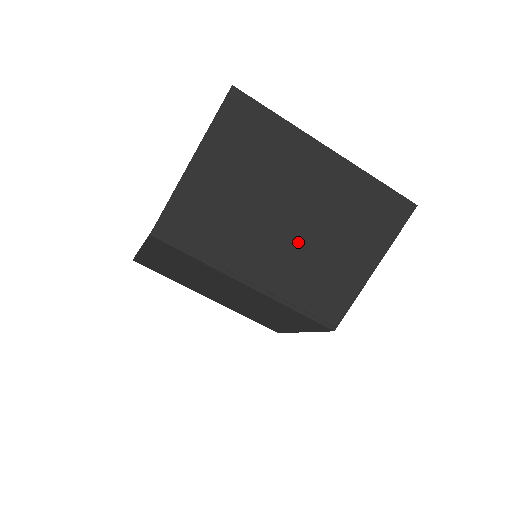
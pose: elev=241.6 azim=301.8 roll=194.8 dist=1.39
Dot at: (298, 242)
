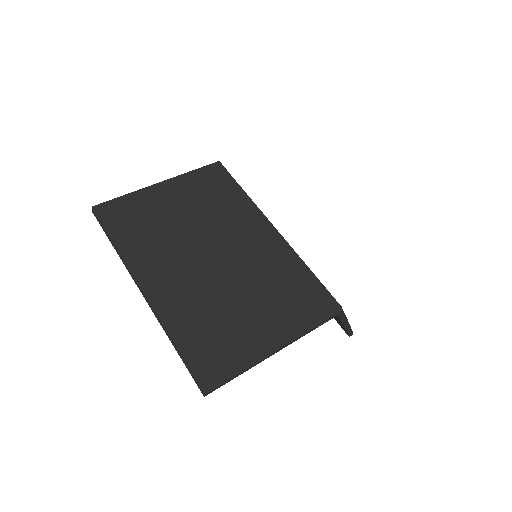
Dot at: occluded
